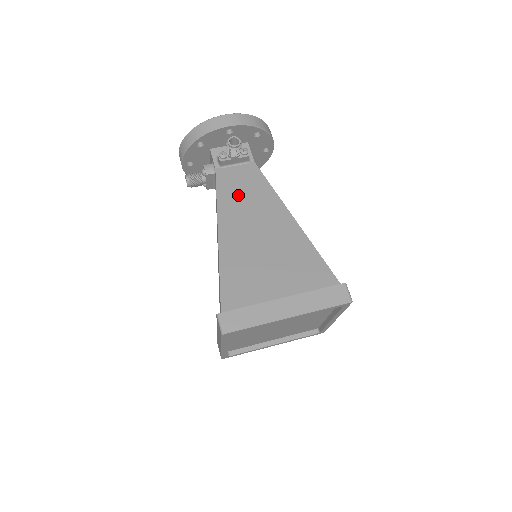
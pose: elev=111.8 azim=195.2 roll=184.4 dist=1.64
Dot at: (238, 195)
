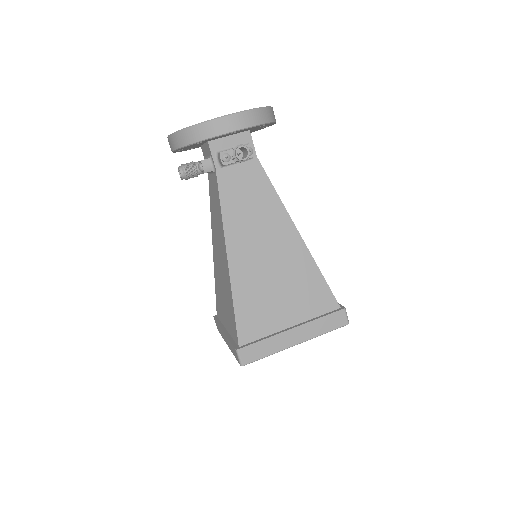
Dot at: (243, 206)
